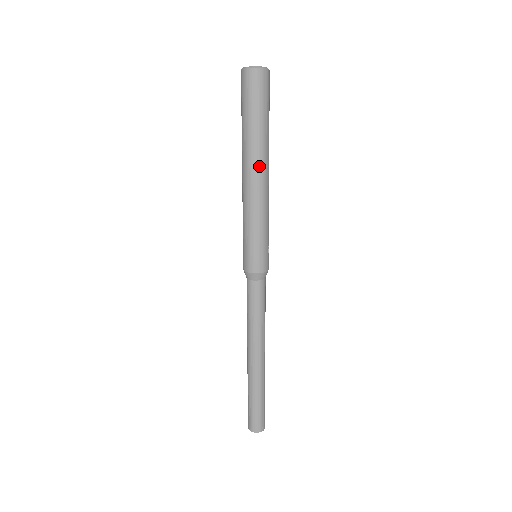
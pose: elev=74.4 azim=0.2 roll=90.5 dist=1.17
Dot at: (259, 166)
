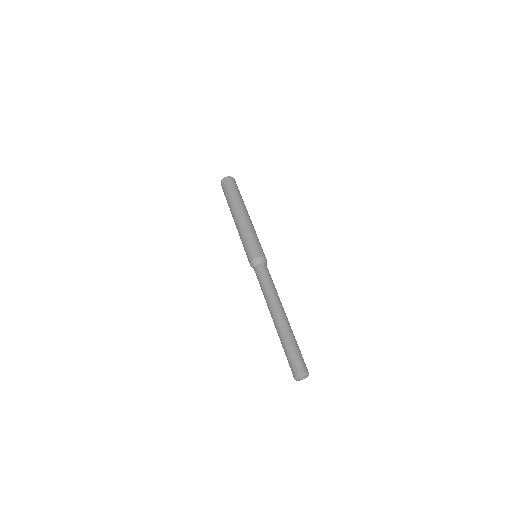
Dot at: (247, 211)
